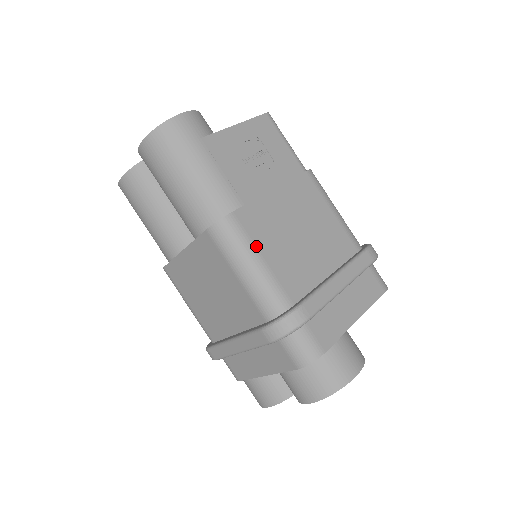
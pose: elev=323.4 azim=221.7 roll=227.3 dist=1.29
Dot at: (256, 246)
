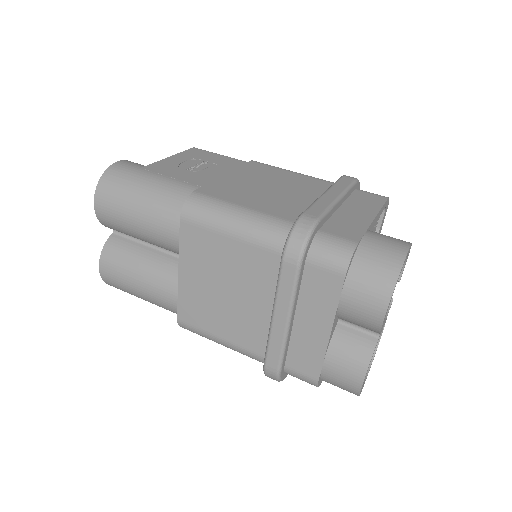
Dot at: (231, 202)
